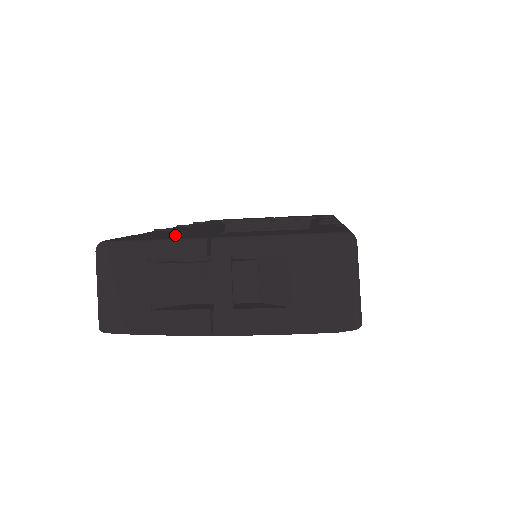
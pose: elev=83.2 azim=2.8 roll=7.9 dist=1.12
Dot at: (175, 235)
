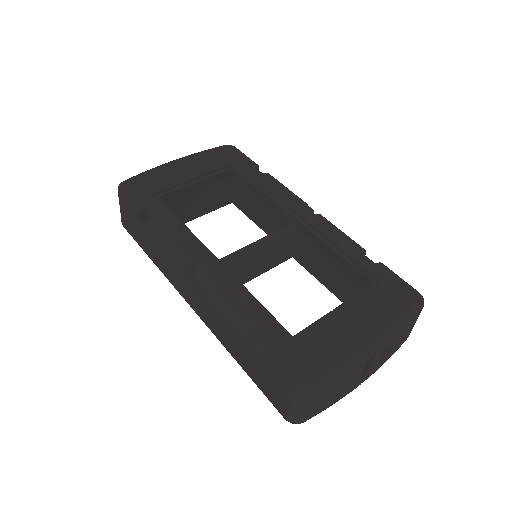
Dot at: (319, 337)
